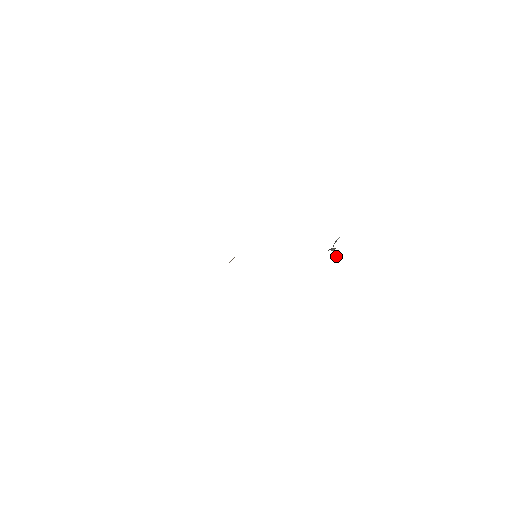
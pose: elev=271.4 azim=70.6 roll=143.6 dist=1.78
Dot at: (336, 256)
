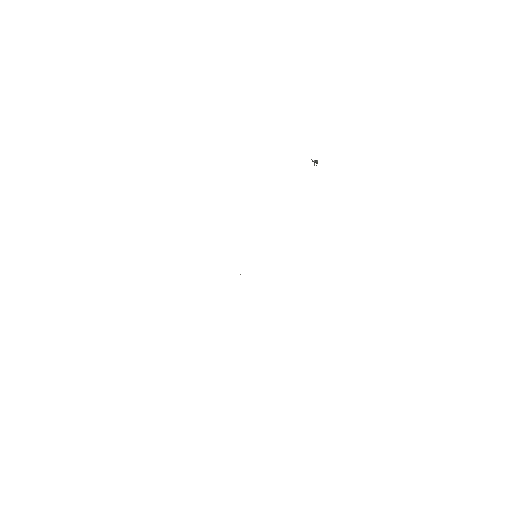
Dot at: (317, 162)
